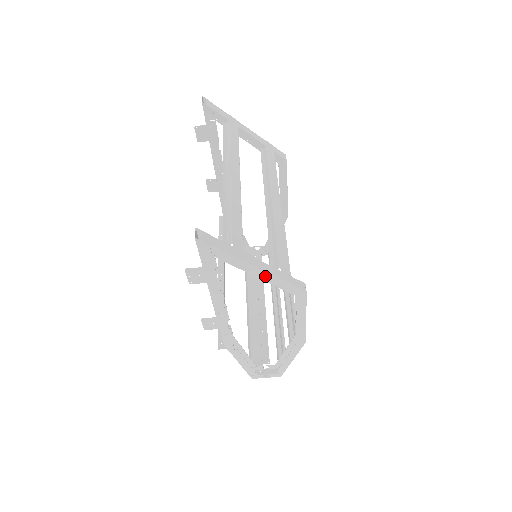
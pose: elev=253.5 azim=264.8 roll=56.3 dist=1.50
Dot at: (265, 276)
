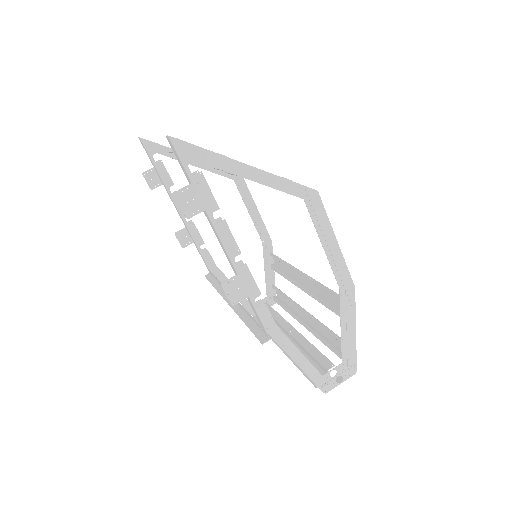
Dot at: (264, 177)
